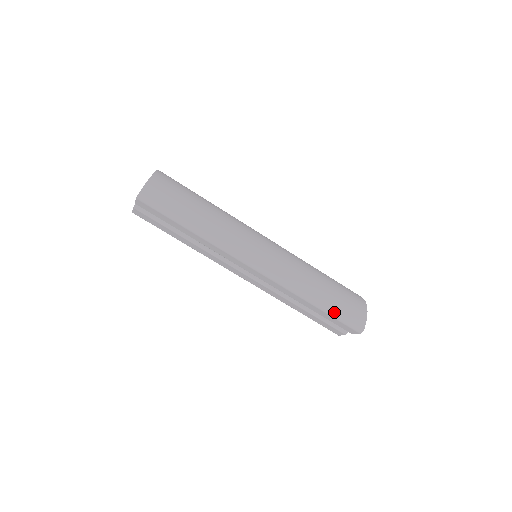
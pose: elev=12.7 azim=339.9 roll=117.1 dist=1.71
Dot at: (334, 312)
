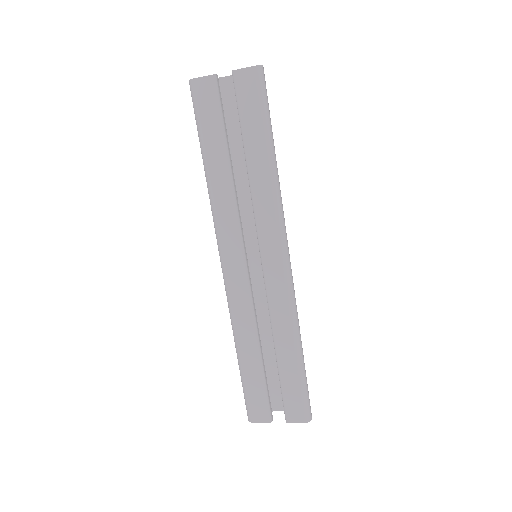
Dot at: (305, 375)
